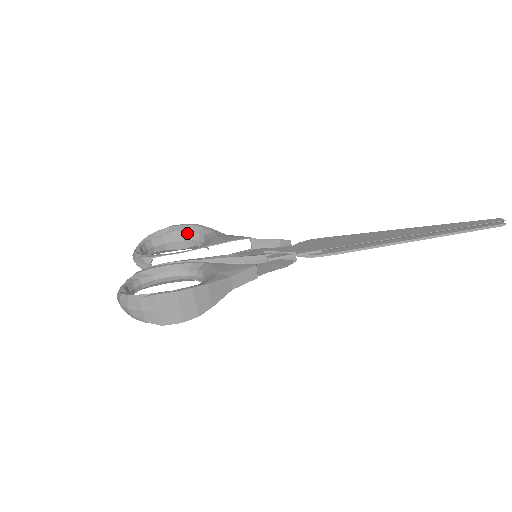
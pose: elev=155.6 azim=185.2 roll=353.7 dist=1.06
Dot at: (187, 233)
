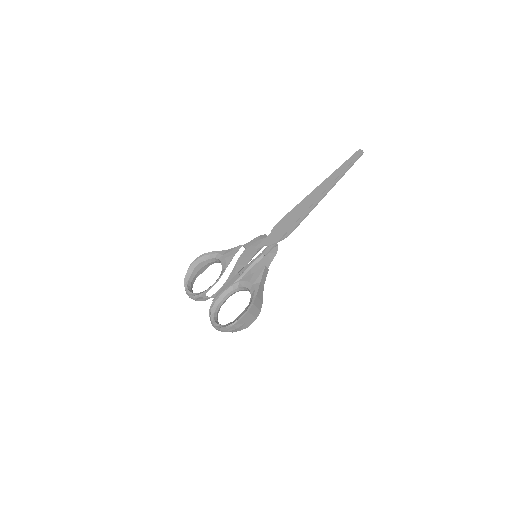
Dot at: (203, 262)
